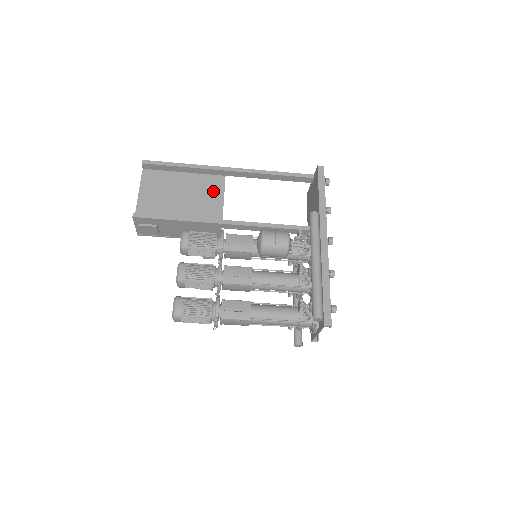
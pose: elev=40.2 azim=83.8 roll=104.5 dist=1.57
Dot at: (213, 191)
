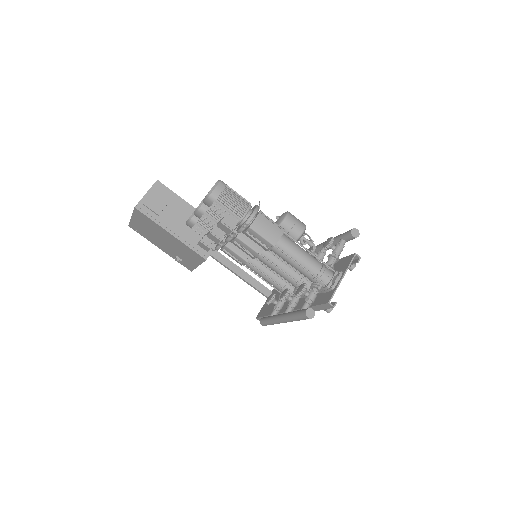
Dot at: occluded
